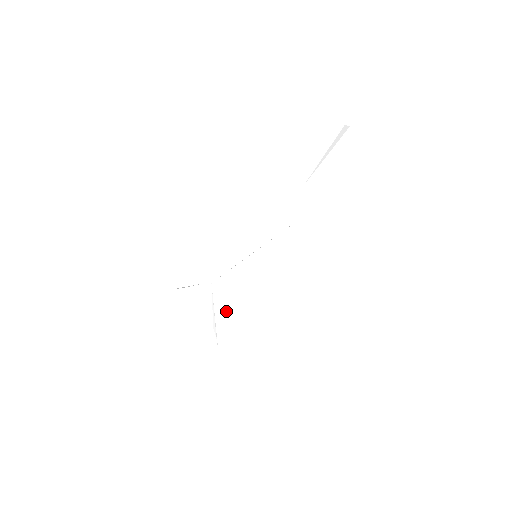
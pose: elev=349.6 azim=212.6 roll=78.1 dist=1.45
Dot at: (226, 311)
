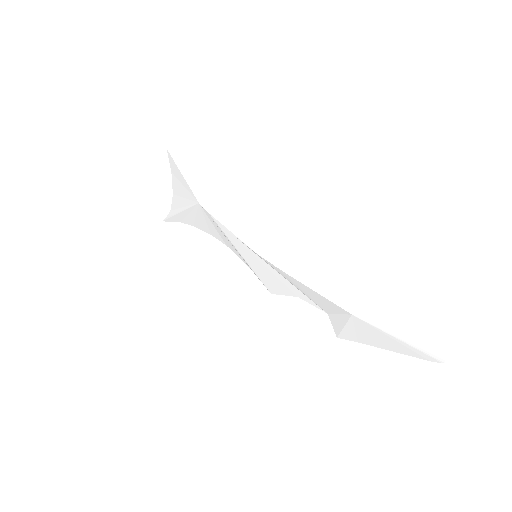
Dot at: (192, 224)
